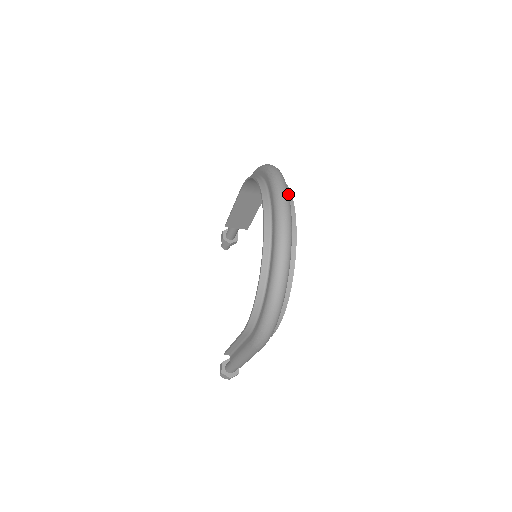
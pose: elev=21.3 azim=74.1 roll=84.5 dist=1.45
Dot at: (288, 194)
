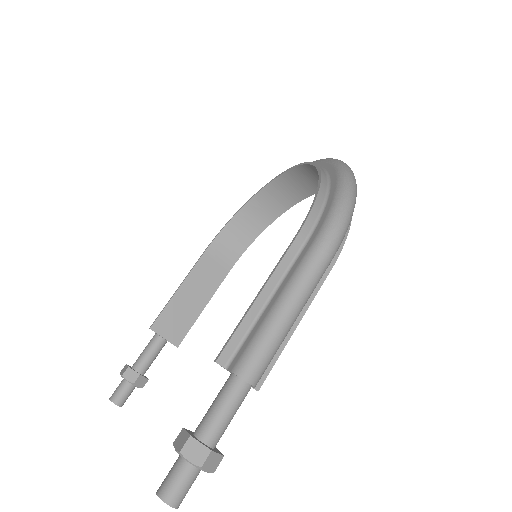
Dot at: occluded
